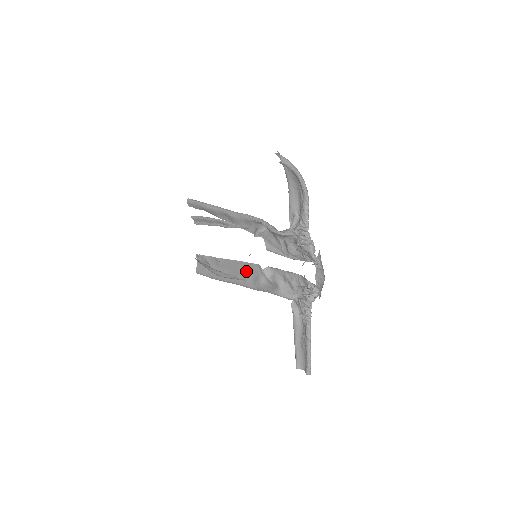
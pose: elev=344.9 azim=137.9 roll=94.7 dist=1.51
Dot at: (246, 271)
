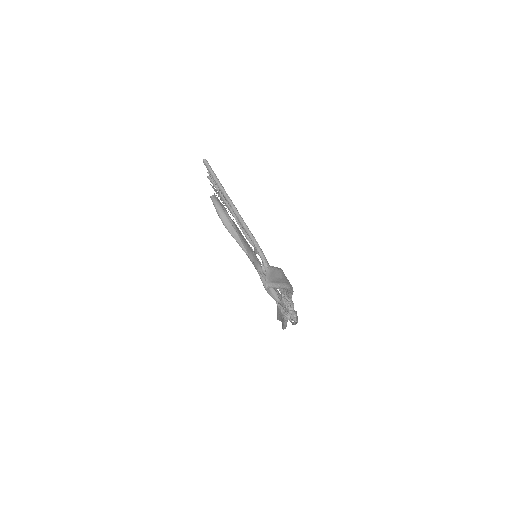
Dot at: (249, 249)
